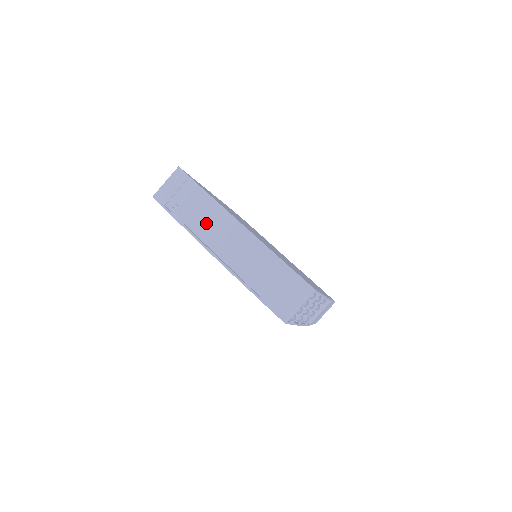
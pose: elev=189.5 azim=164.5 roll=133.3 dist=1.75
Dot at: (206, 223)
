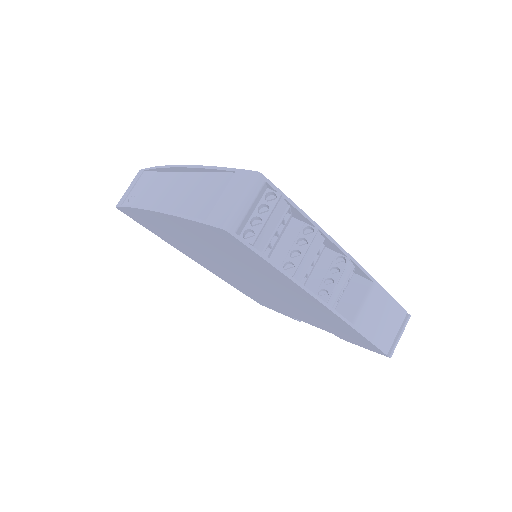
Dot at: (153, 193)
